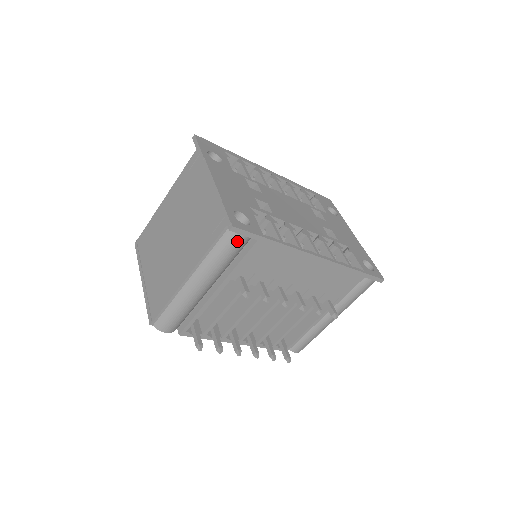
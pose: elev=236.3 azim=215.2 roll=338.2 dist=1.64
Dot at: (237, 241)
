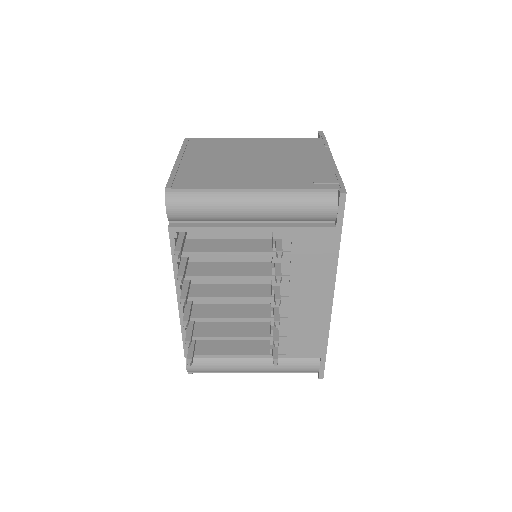
Dot at: (328, 208)
